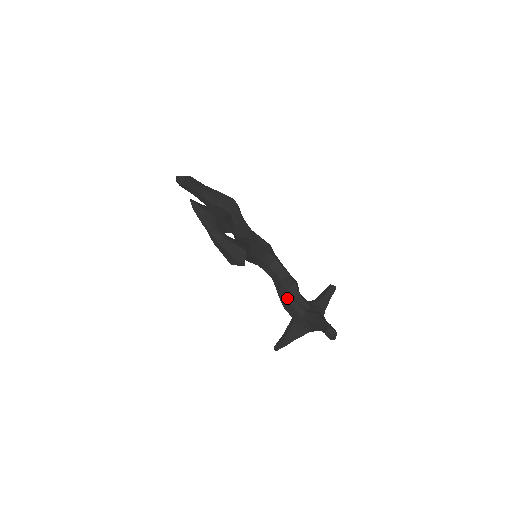
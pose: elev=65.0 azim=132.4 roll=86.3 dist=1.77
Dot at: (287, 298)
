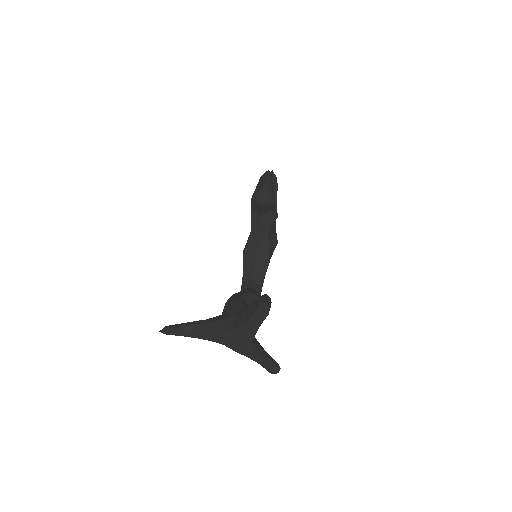
Dot at: (242, 294)
